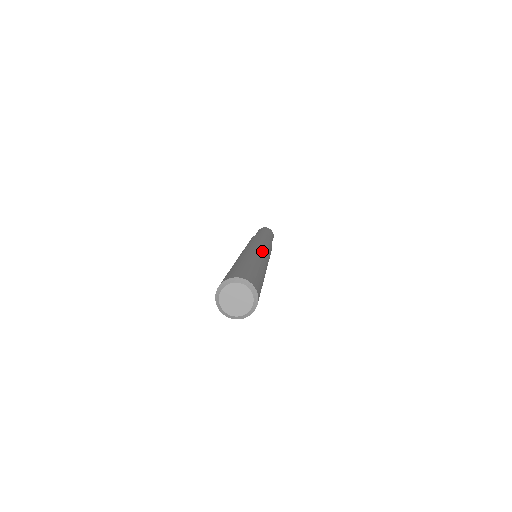
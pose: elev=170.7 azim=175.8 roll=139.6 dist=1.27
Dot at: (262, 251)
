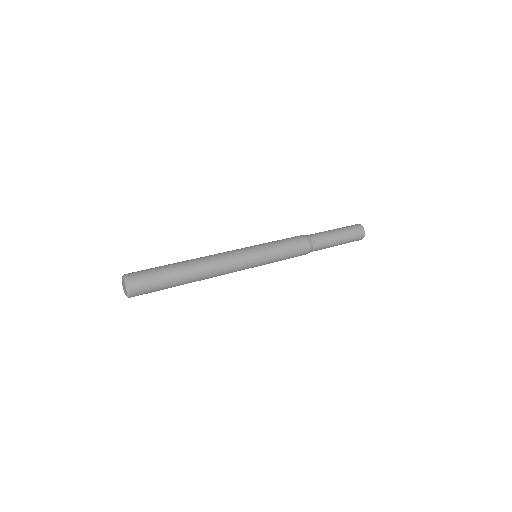
Dot at: (230, 254)
